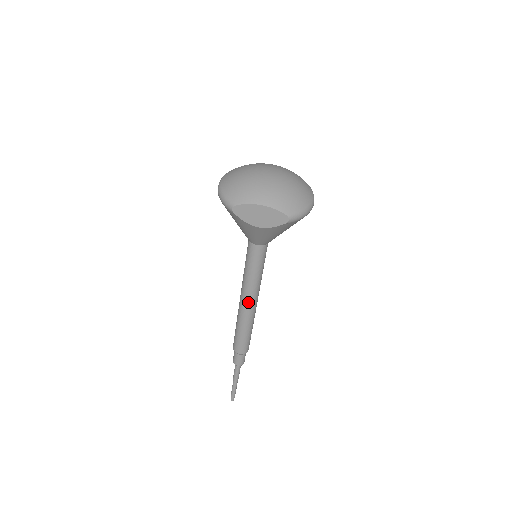
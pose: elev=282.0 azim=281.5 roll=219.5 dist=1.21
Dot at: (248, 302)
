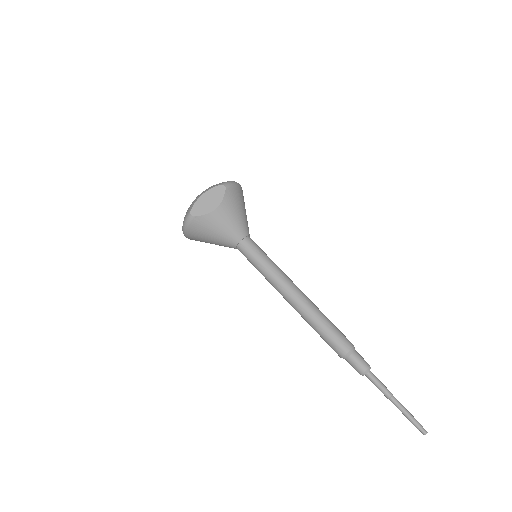
Dot at: (291, 291)
